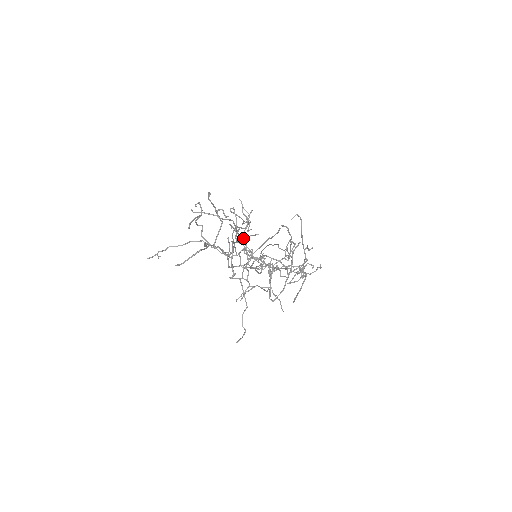
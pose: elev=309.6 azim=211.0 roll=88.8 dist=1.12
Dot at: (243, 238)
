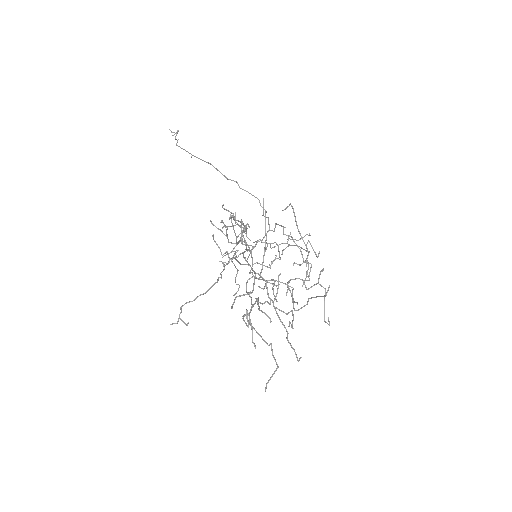
Dot at: (237, 242)
